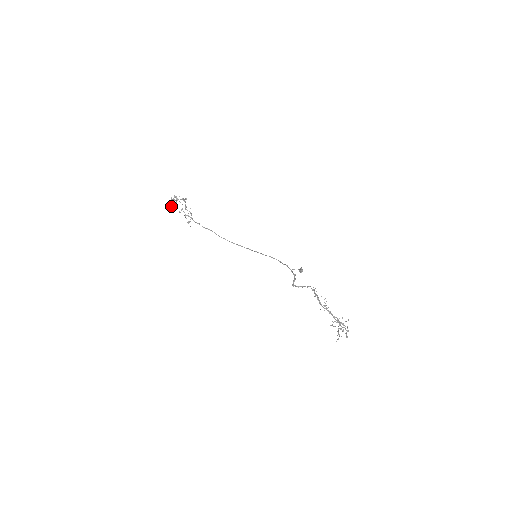
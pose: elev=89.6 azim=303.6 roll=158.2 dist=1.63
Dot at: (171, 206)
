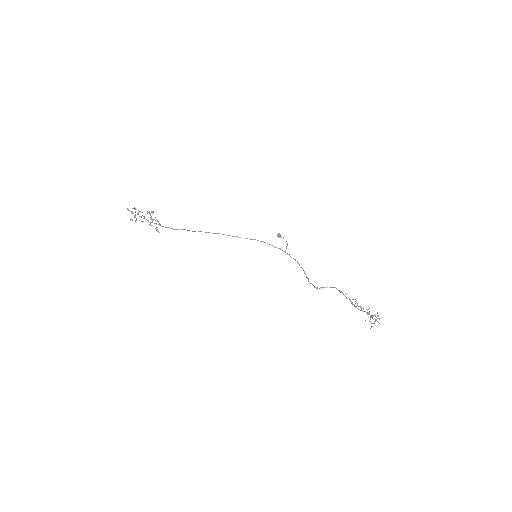
Dot at: (132, 220)
